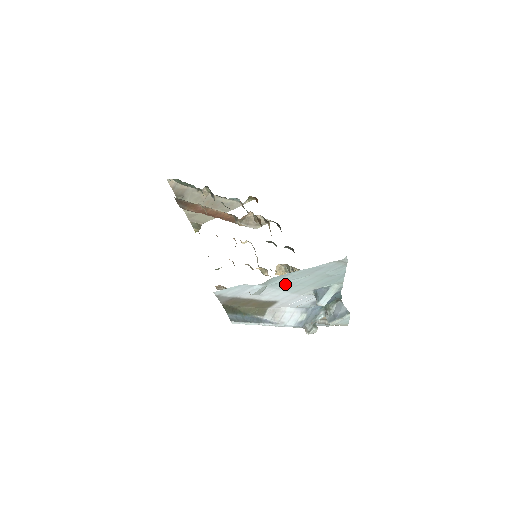
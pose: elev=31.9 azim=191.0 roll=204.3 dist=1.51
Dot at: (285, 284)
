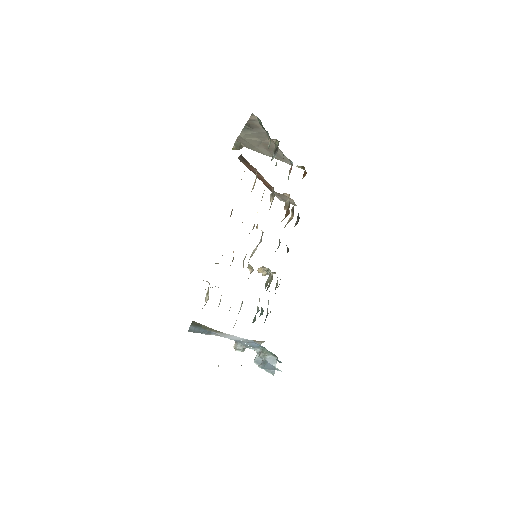
Dot at: occluded
